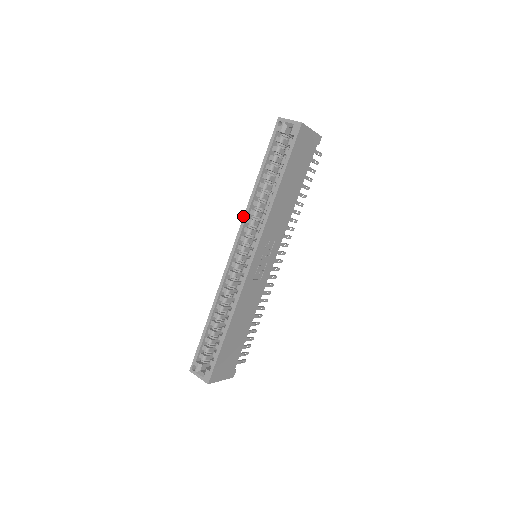
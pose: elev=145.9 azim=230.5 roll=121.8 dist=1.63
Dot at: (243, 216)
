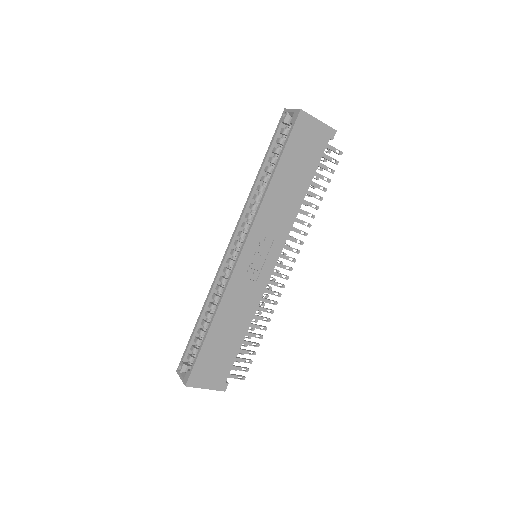
Dot at: (242, 210)
